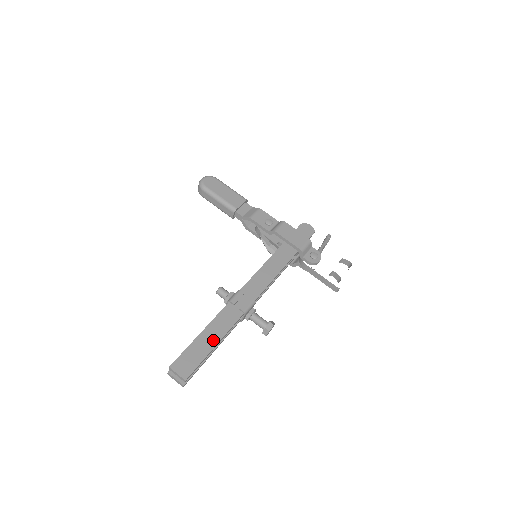
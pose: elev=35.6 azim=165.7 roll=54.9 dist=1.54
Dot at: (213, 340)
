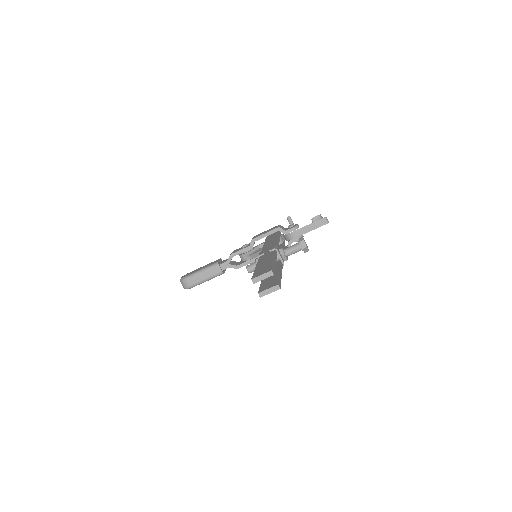
Dot at: (268, 261)
